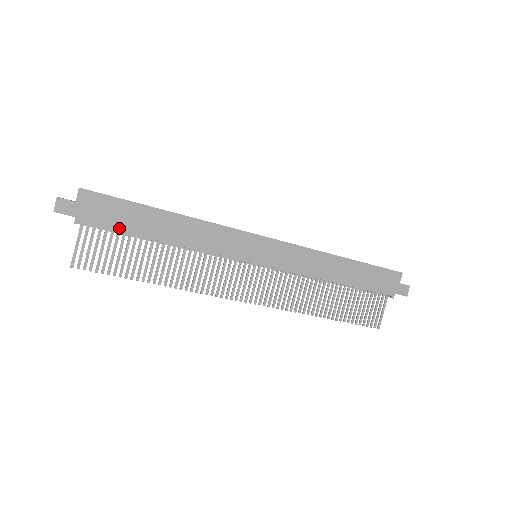
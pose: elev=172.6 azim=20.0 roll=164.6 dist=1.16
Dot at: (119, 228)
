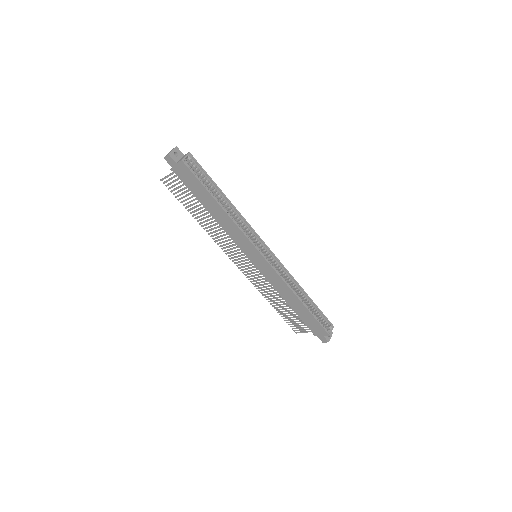
Dot at: (191, 190)
